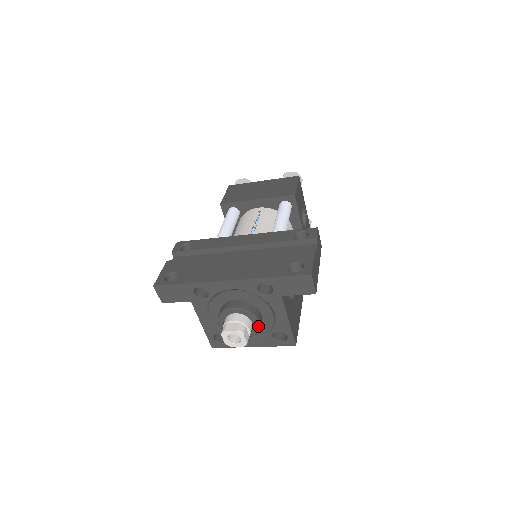
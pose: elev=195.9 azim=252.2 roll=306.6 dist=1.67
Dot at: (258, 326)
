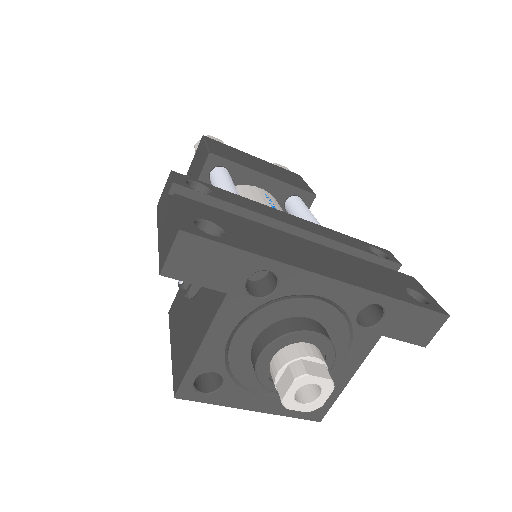
Dot at: occluded
